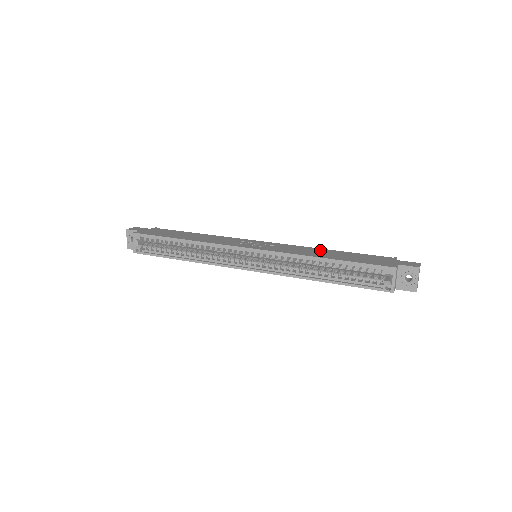
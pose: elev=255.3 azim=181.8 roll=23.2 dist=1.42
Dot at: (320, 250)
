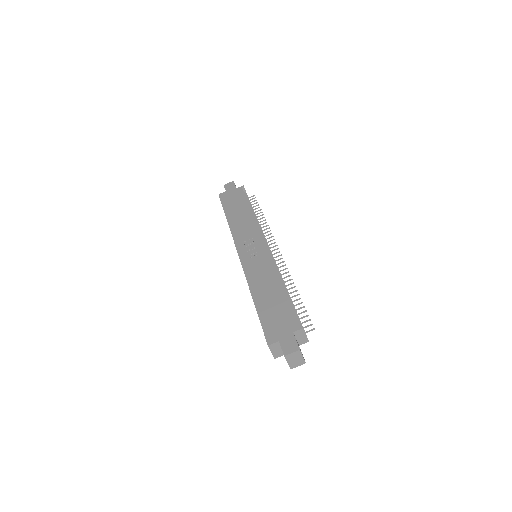
Dot at: (273, 282)
